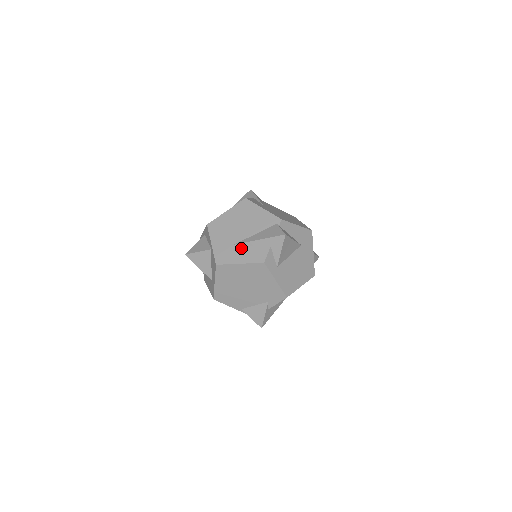
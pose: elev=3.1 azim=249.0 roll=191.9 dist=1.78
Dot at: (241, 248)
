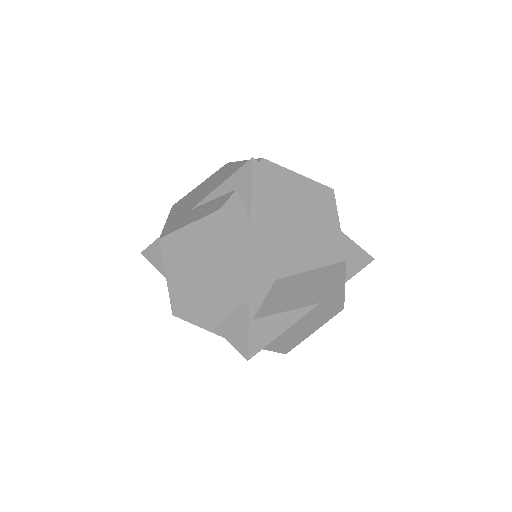
Dot at: (198, 208)
